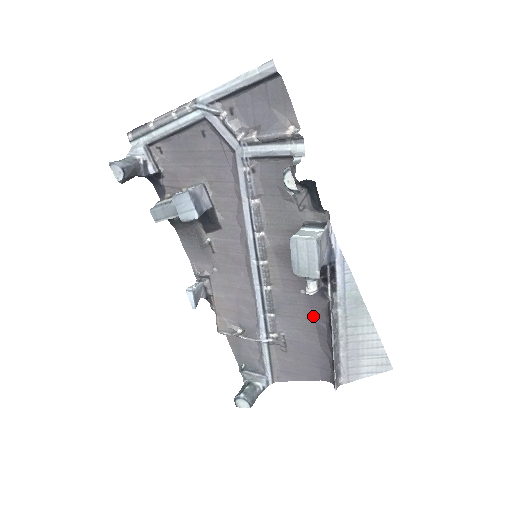
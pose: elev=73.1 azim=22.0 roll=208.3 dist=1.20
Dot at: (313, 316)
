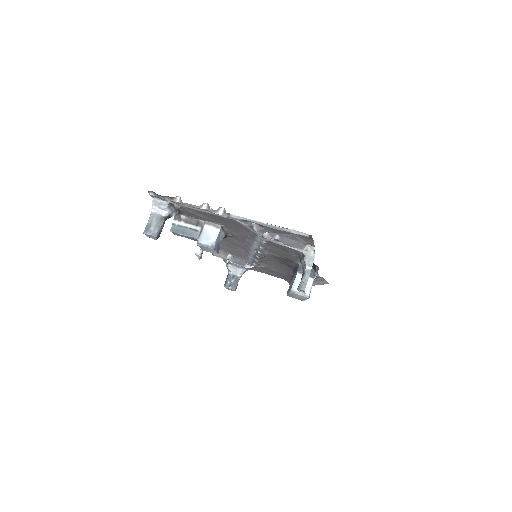
Dot at: (287, 270)
